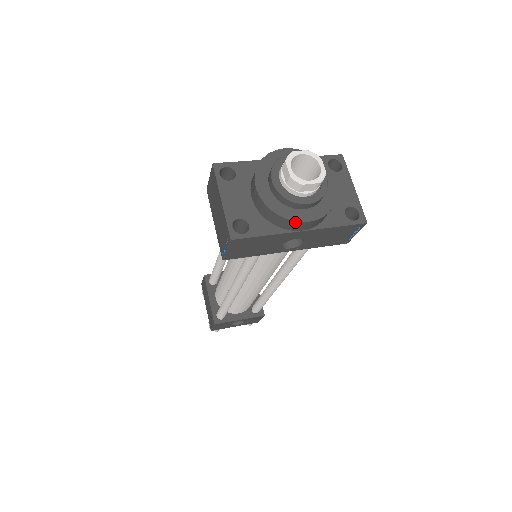
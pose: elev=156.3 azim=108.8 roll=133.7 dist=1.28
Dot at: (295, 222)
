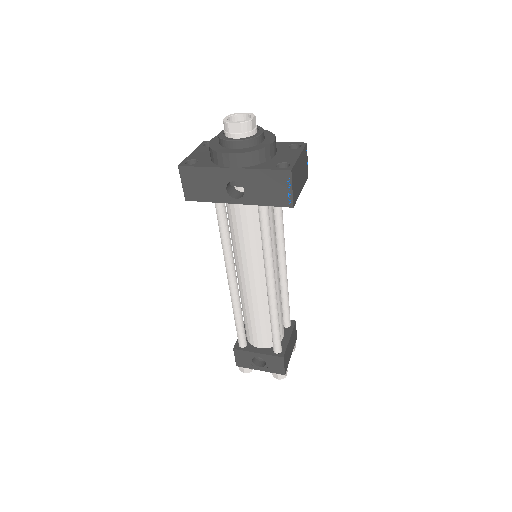
Dot at: (221, 154)
